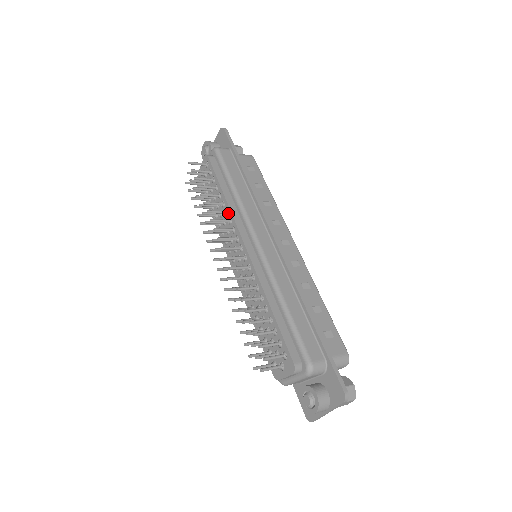
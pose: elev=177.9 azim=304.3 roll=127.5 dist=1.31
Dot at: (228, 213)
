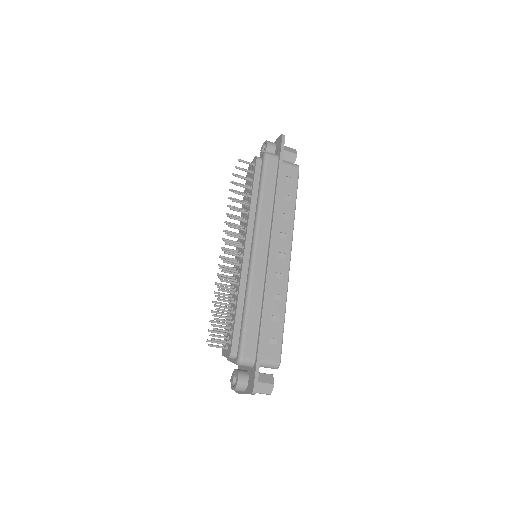
Dot at: (248, 215)
